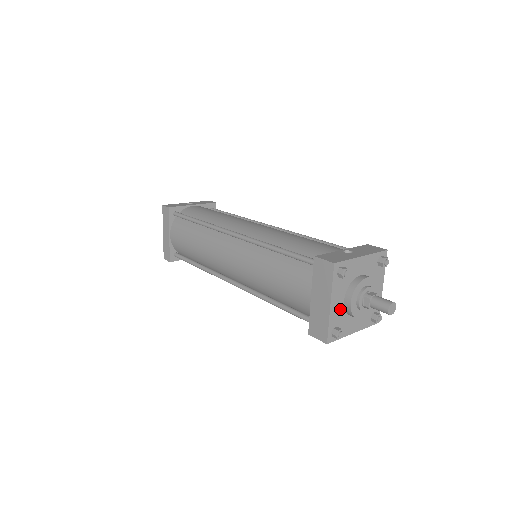
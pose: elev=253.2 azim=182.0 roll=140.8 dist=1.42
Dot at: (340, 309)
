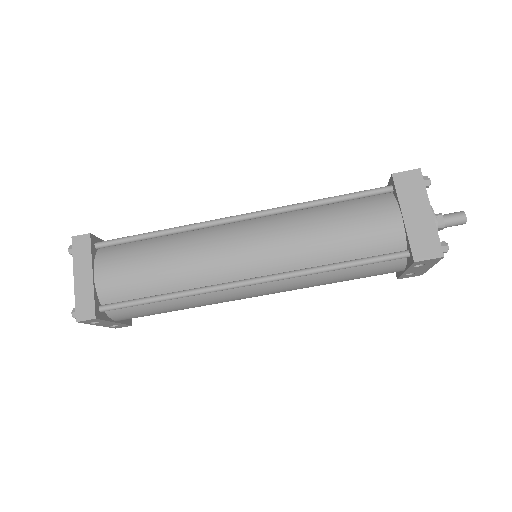
Dot at: occluded
